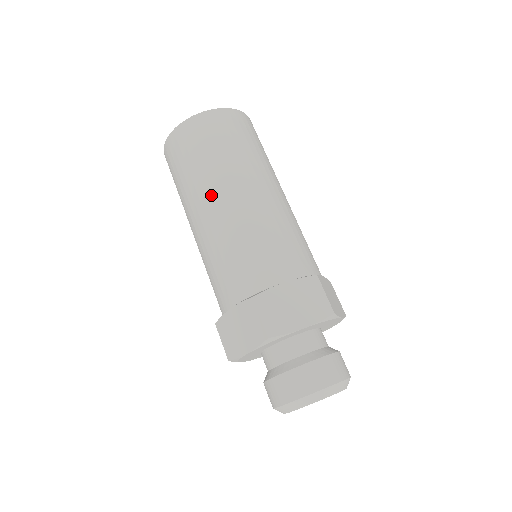
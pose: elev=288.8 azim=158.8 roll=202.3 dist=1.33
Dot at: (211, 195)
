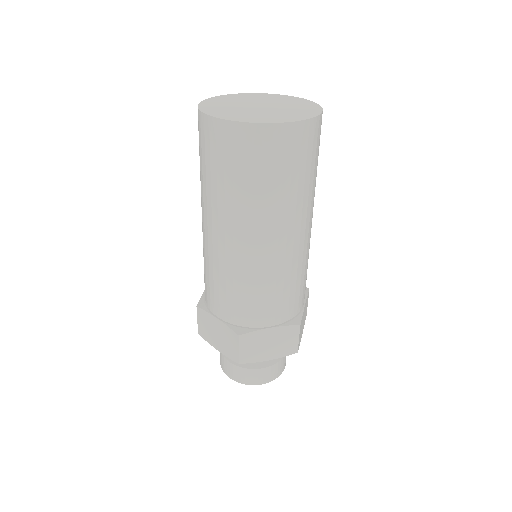
Dot at: occluded
